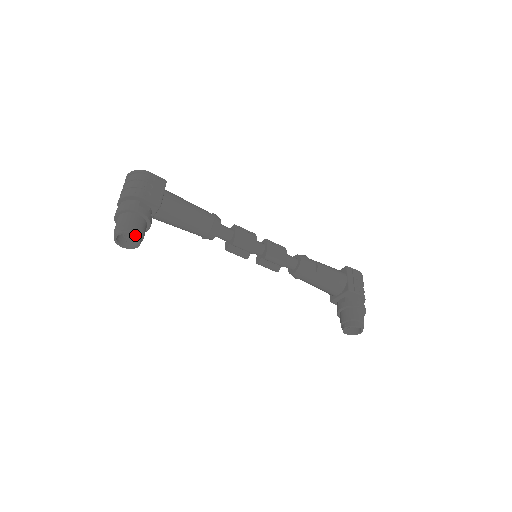
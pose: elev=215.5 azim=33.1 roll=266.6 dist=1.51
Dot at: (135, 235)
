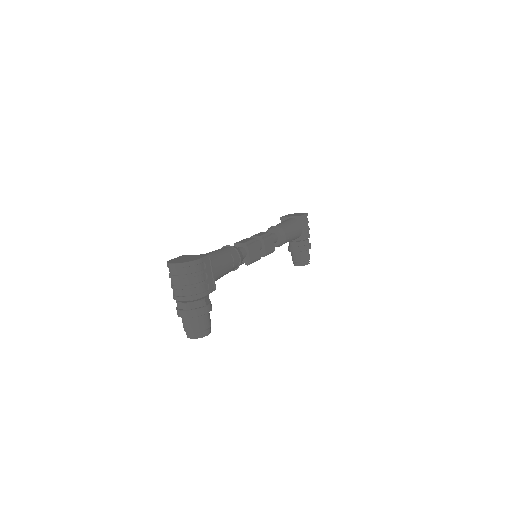
Dot at: (210, 332)
